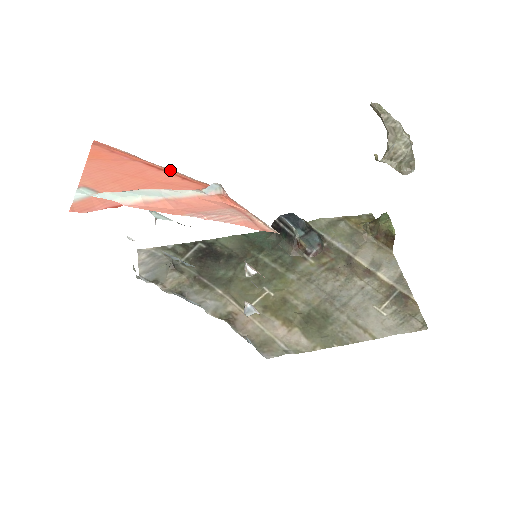
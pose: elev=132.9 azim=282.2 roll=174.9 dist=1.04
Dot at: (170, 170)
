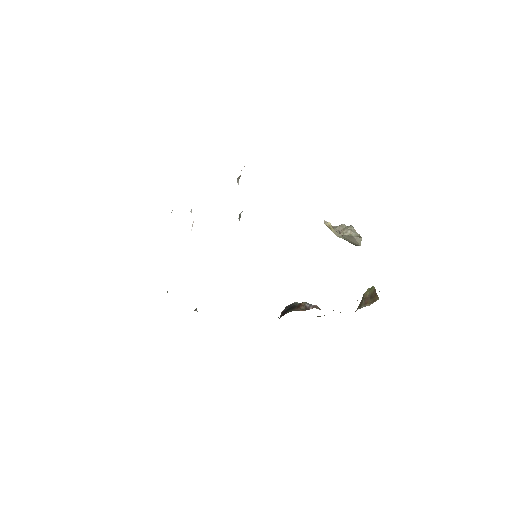
Dot at: occluded
